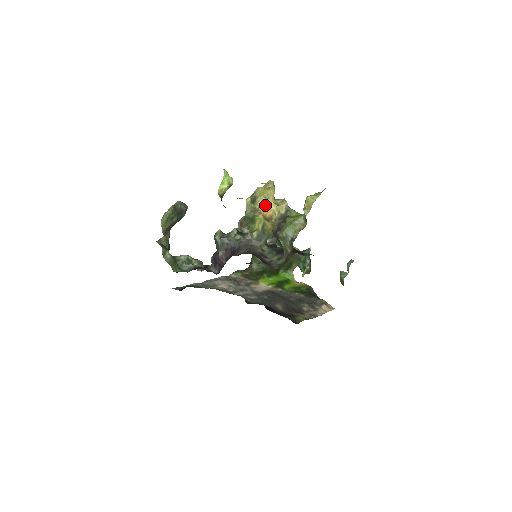
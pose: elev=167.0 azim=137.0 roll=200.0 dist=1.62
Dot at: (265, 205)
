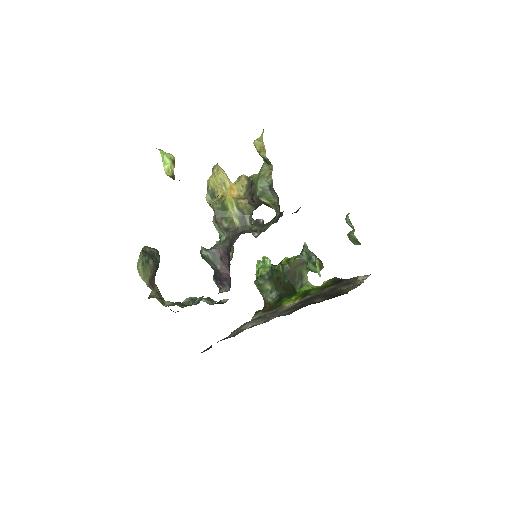
Dot at: (226, 190)
